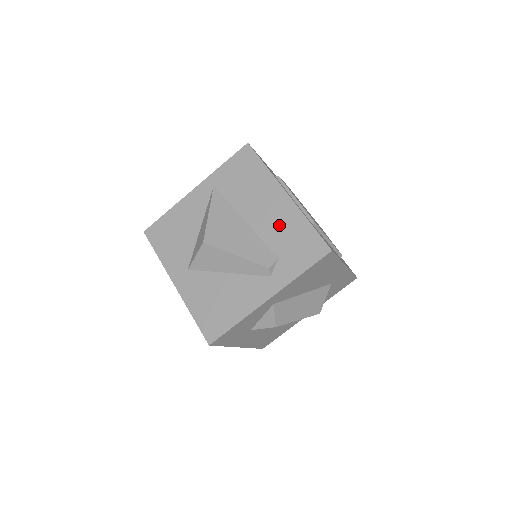
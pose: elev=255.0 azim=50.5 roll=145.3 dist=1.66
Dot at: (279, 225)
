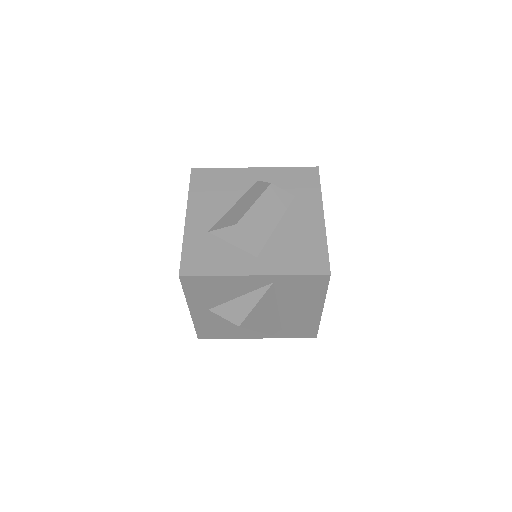
Dot at: (299, 319)
